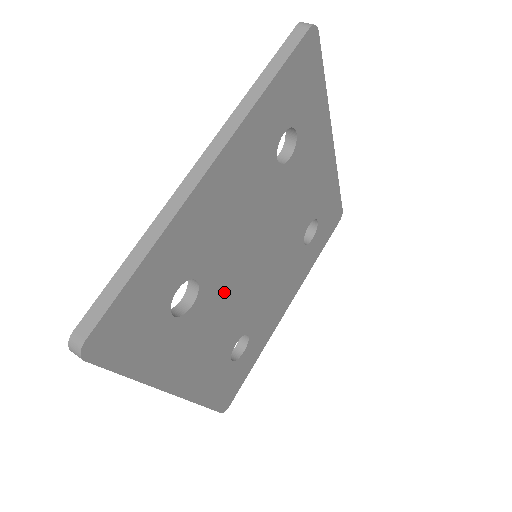
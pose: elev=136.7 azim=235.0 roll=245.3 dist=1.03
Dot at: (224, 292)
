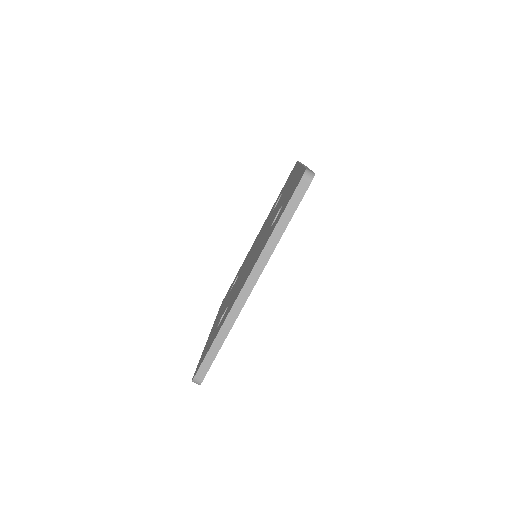
Dot at: occluded
